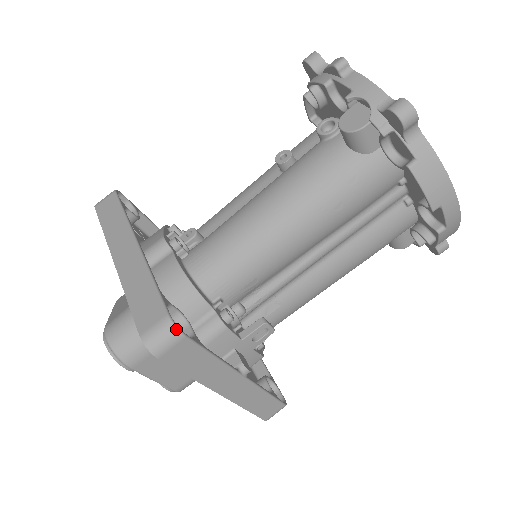
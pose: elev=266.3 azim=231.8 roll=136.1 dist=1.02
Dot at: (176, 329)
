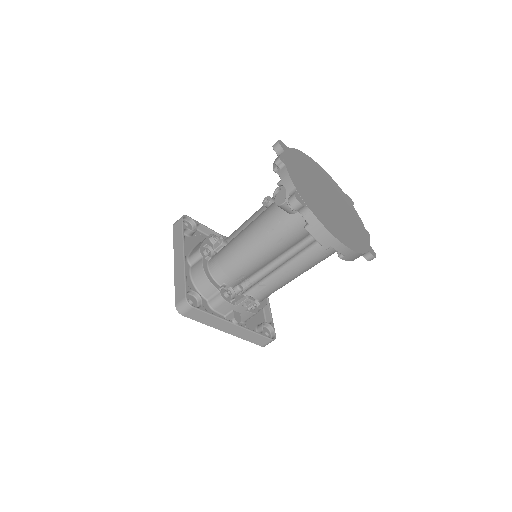
Dot at: (188, 304)
